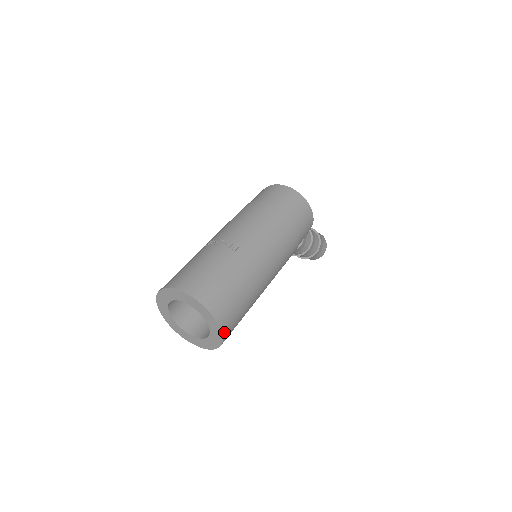
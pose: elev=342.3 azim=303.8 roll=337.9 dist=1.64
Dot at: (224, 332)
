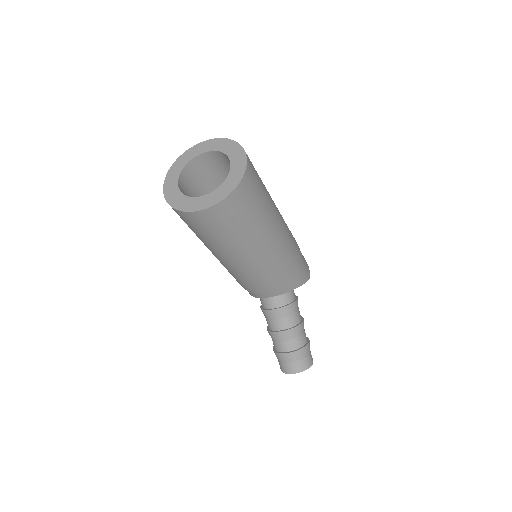
Dot at: (247, 168)
